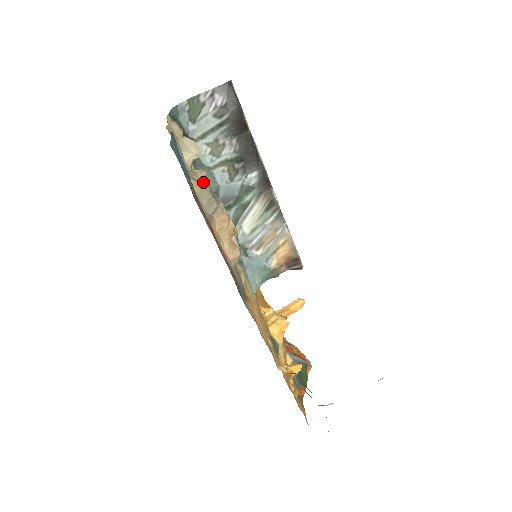
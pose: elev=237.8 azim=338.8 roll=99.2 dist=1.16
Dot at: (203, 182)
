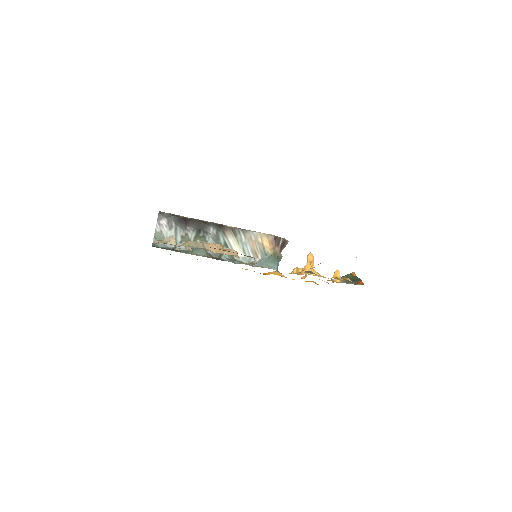
Dot at: occluded
